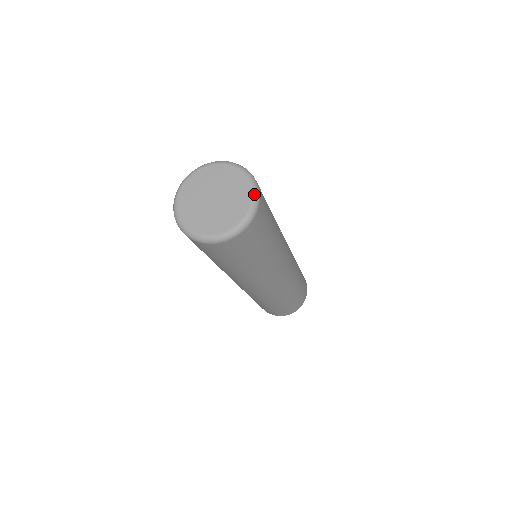
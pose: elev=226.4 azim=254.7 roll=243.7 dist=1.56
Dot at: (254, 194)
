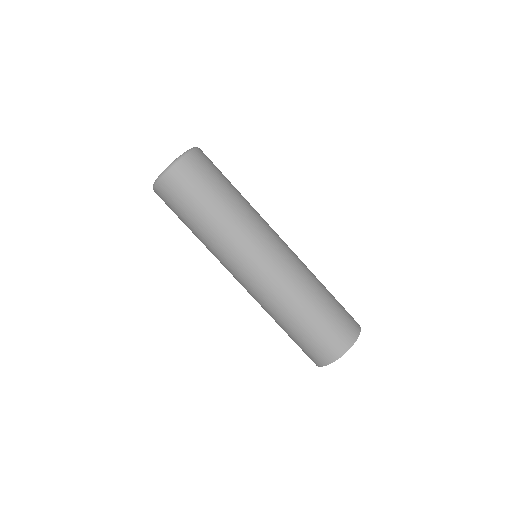
Dot at: occluded
